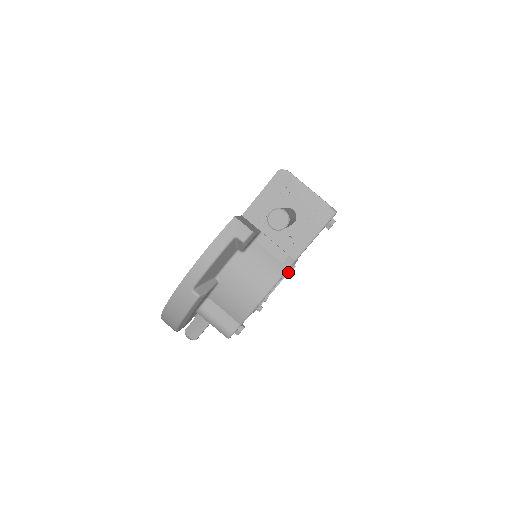
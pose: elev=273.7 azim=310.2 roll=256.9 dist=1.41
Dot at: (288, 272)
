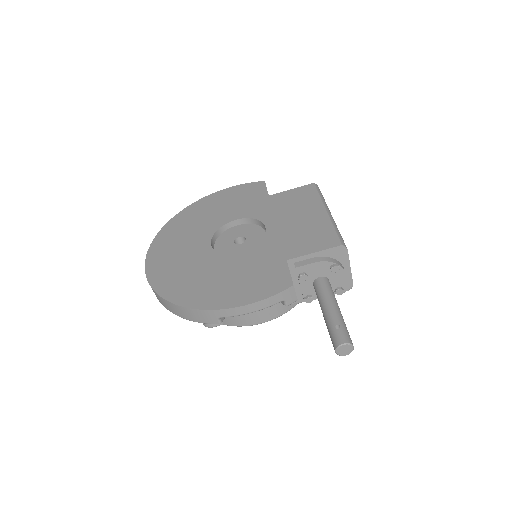
Dot at: occluded
